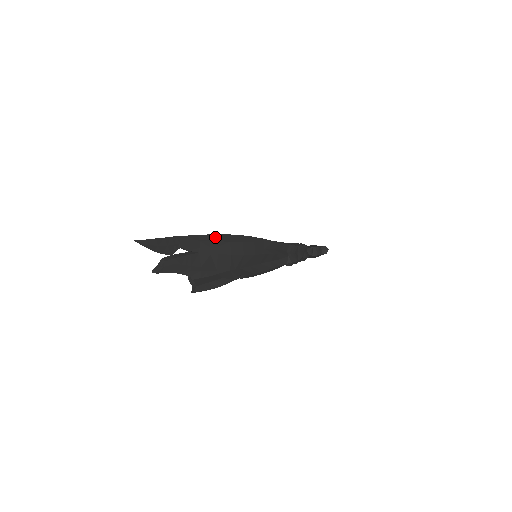
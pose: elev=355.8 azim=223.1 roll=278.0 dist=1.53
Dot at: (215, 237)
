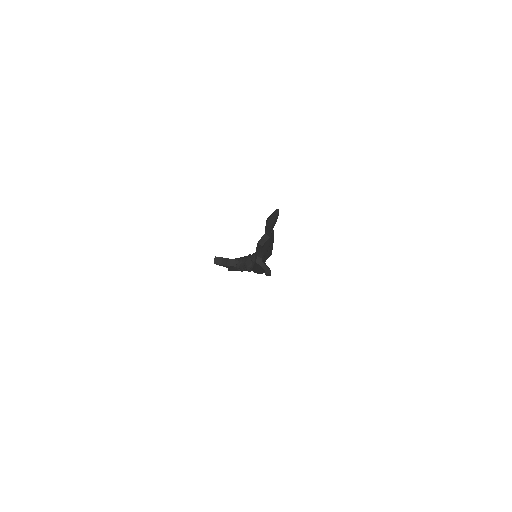
Dot at: occluded
